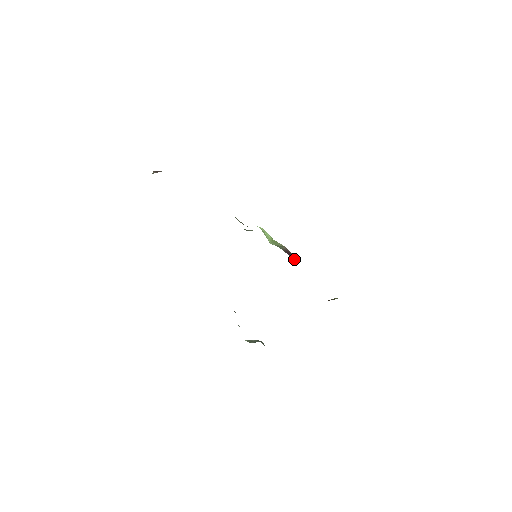
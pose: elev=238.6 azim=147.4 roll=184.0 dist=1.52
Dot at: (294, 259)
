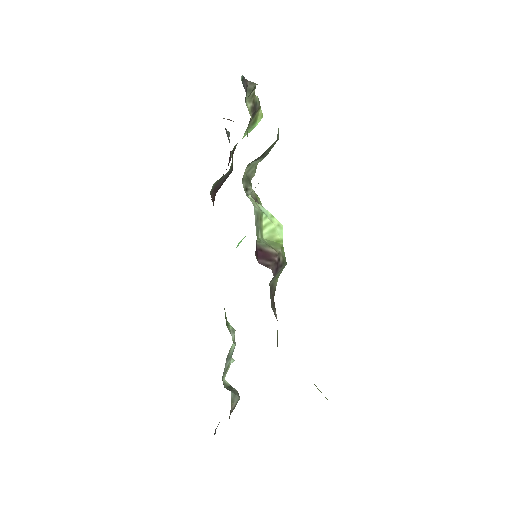
Dot at: (258, 262)
